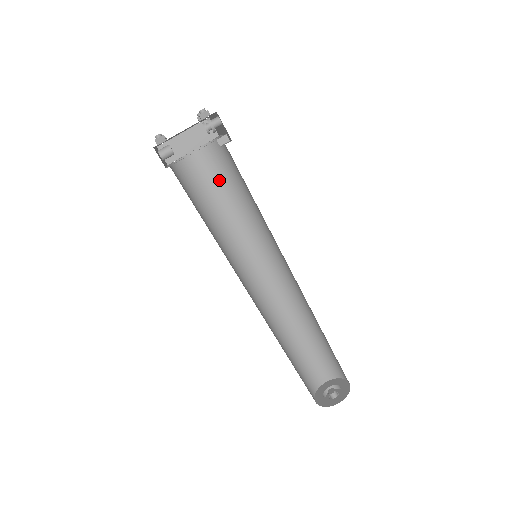
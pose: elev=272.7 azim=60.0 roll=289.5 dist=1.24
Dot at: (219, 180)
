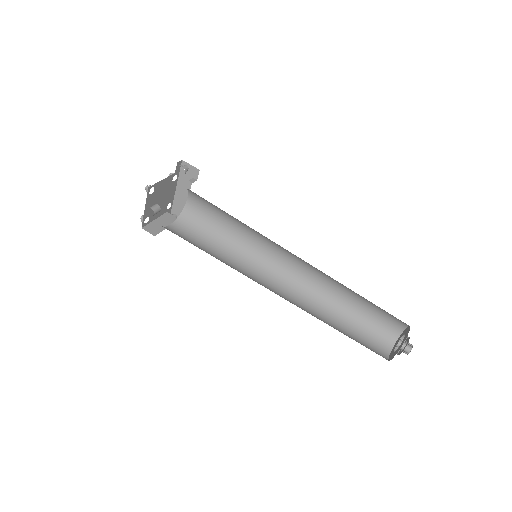
Dot at: (198, 236)
